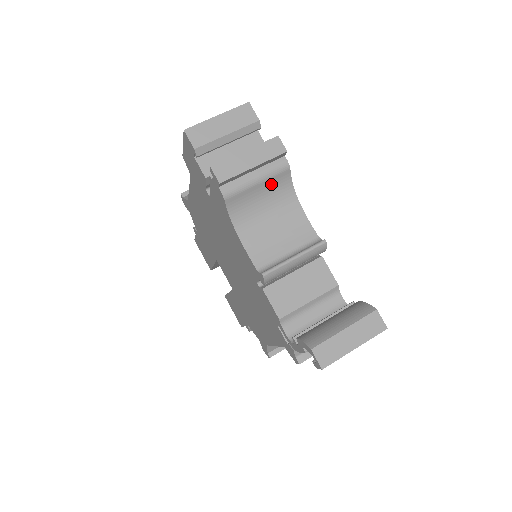
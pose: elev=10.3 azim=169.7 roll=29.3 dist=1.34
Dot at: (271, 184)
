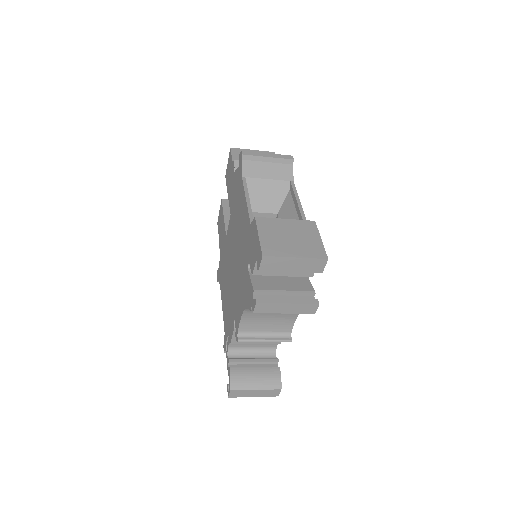
Dot at: occluded
